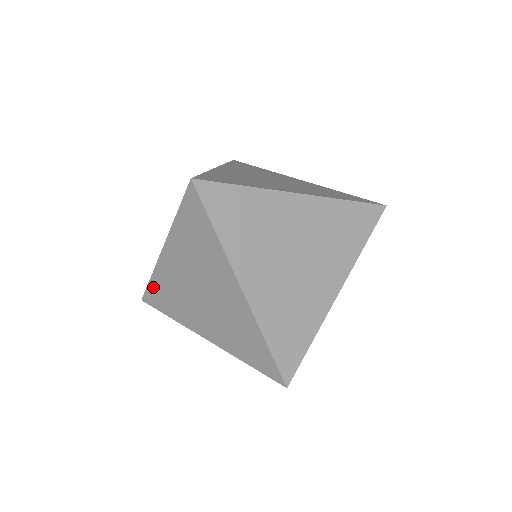
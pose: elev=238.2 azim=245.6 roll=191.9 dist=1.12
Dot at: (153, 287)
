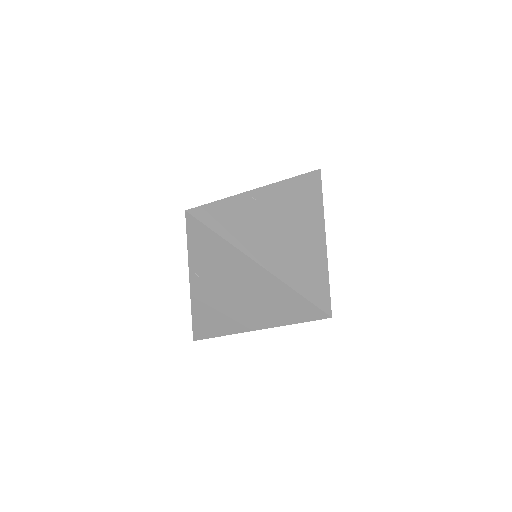
Dot at: (197, 321)
